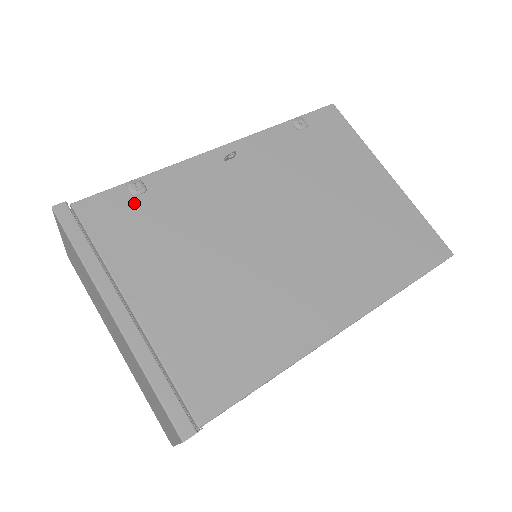
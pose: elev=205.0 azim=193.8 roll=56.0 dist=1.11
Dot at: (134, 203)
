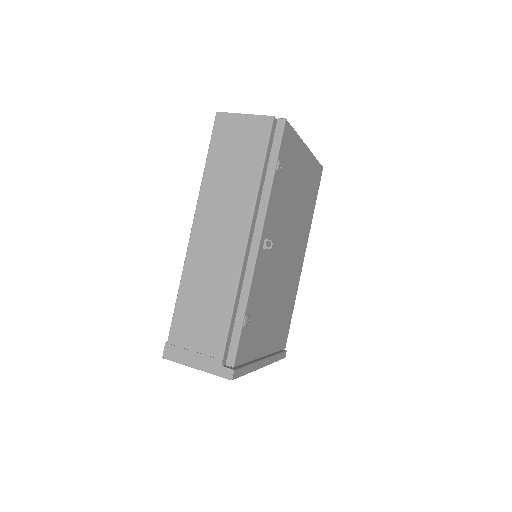
Dot at: (249, 327)
